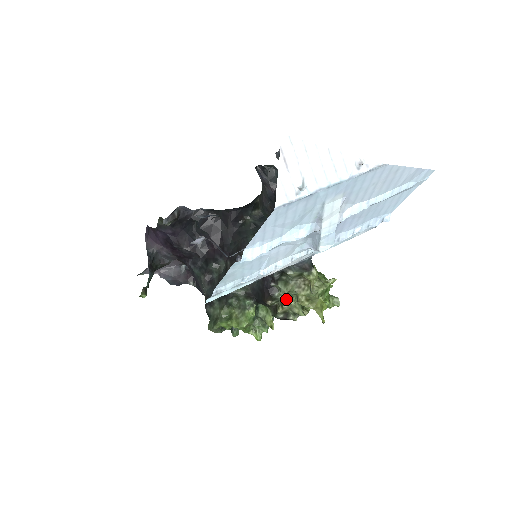
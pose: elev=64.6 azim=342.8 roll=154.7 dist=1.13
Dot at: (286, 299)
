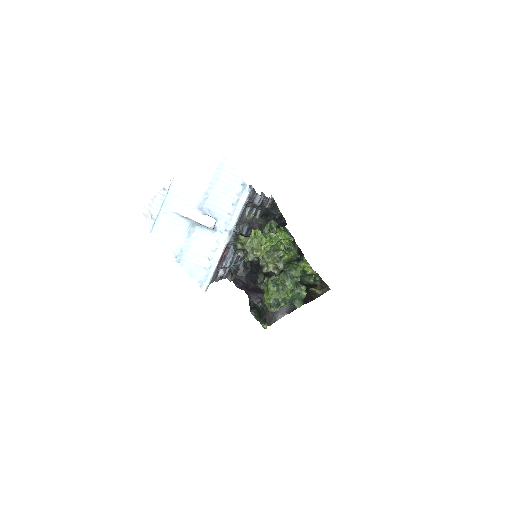
Dot at: (266, 261)
